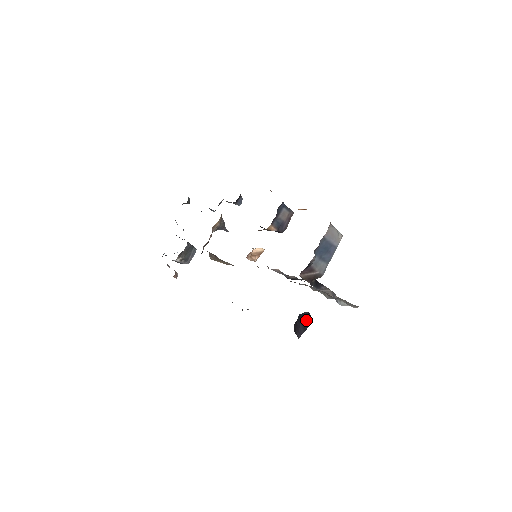
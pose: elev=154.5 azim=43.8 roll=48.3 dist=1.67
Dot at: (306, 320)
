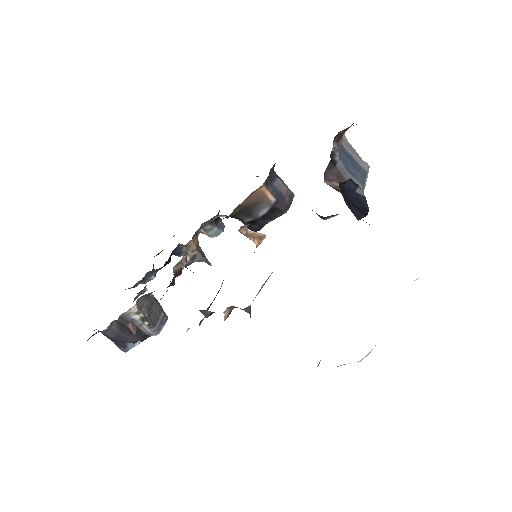
Dot at: (359, 203)
